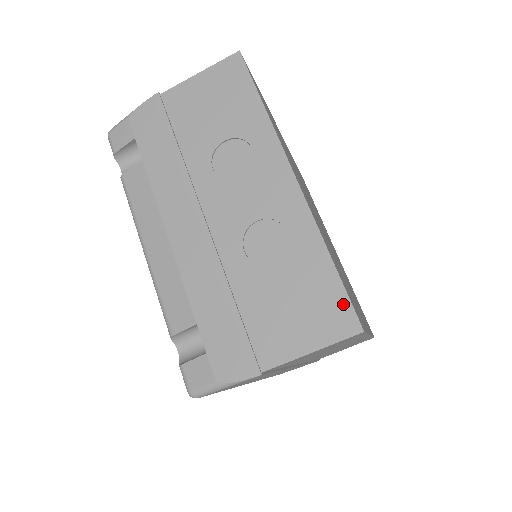
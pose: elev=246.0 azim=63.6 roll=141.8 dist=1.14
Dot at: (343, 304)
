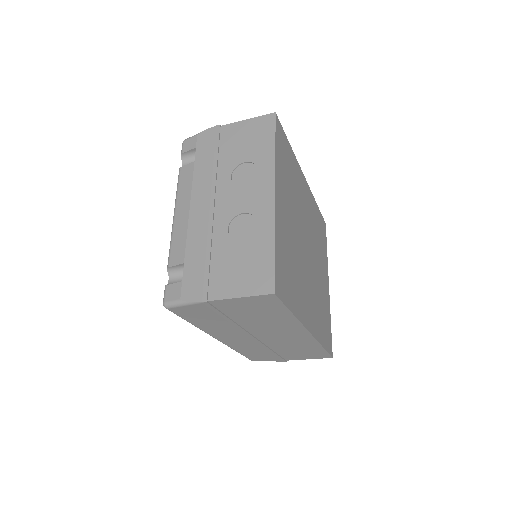
Dot at: (270, 274)
